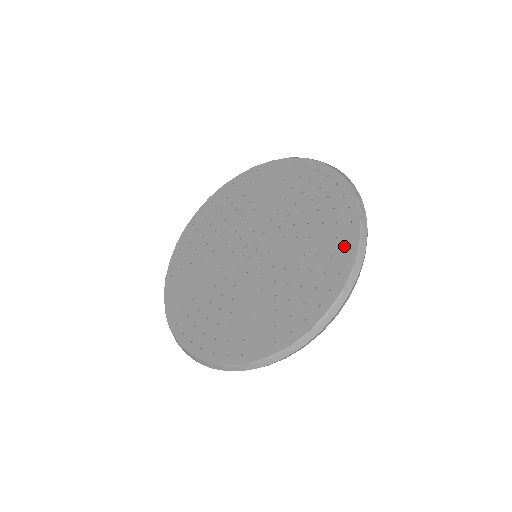
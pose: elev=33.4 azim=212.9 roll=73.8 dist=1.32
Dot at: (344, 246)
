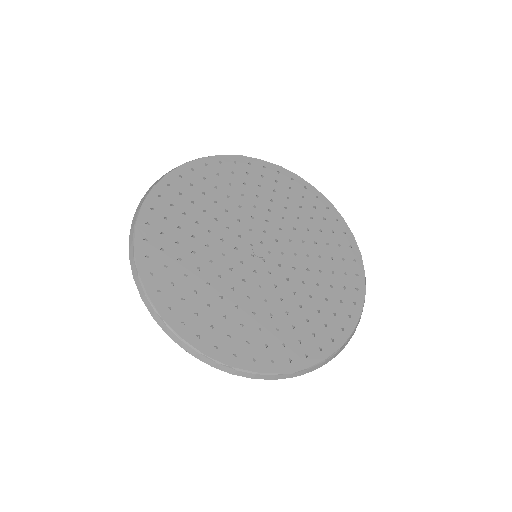
Dot at: (312, 348)
